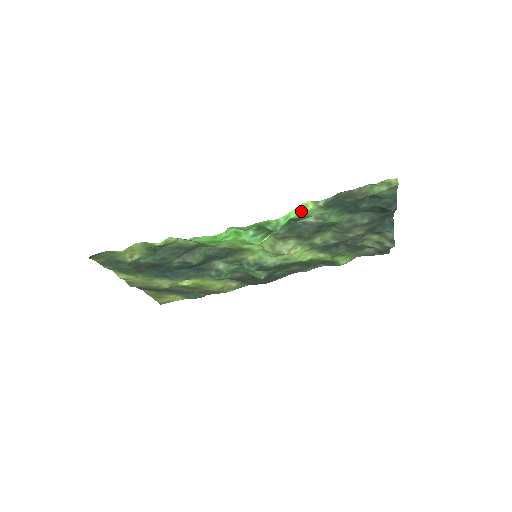
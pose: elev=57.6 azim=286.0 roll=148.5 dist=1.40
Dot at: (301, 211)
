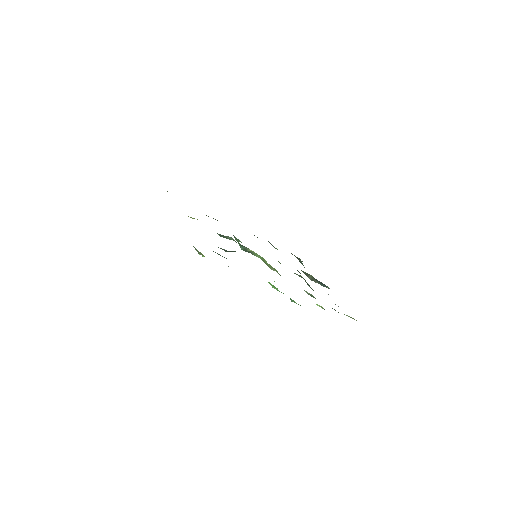
Dot at: occluded
